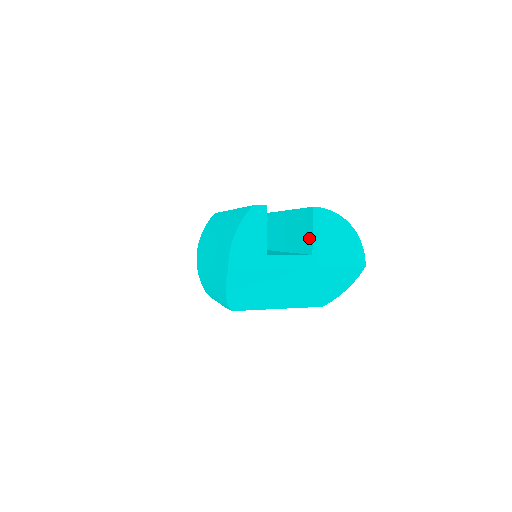
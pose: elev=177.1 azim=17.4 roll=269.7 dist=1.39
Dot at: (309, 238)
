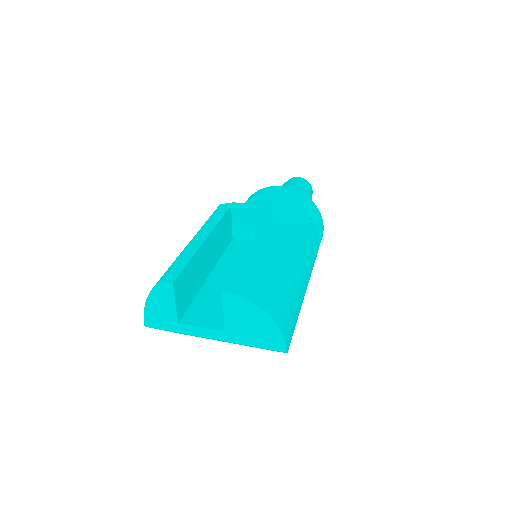
Dot at: occluded
